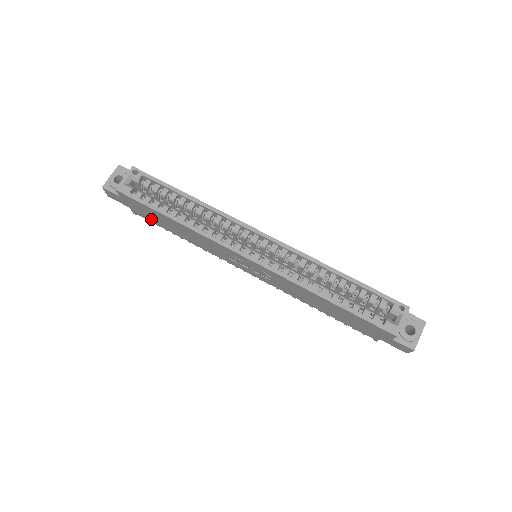
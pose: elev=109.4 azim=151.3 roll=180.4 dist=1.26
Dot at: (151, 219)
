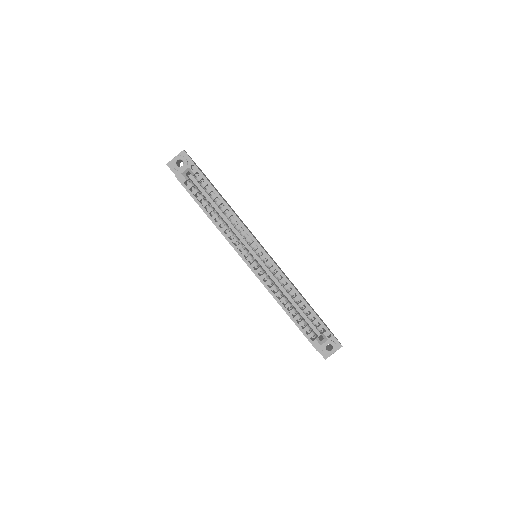
Dot at: occluded
